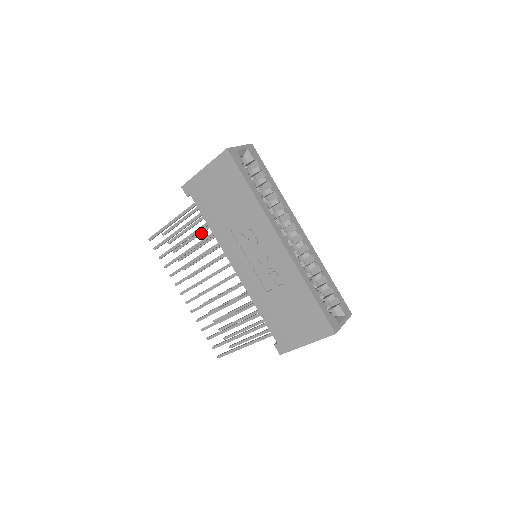
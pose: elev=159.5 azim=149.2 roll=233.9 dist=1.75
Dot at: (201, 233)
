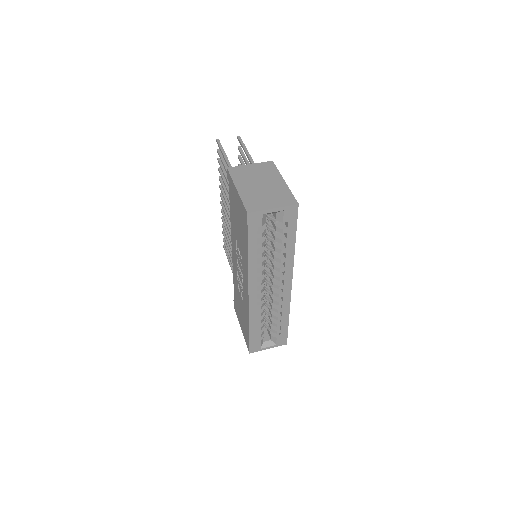
Dot at: occluded
